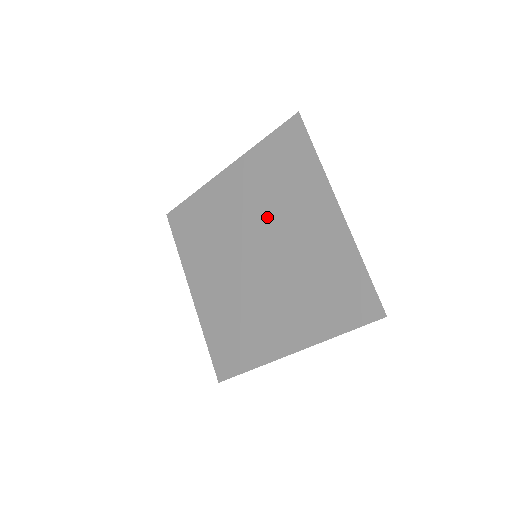
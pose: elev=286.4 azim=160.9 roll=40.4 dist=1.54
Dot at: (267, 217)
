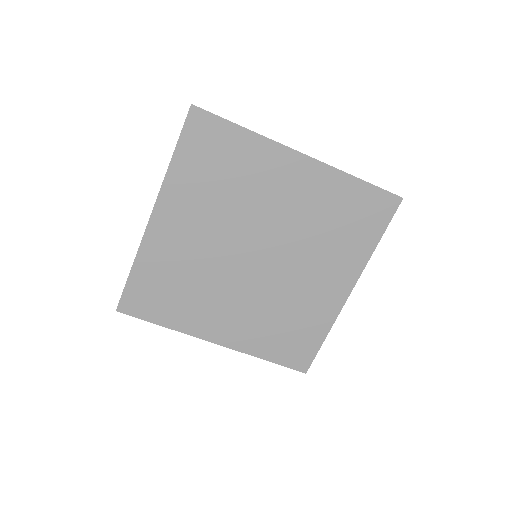
Dot at: (297, 240)
